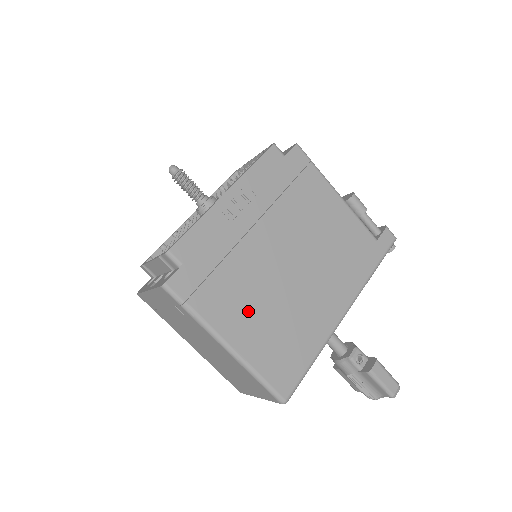
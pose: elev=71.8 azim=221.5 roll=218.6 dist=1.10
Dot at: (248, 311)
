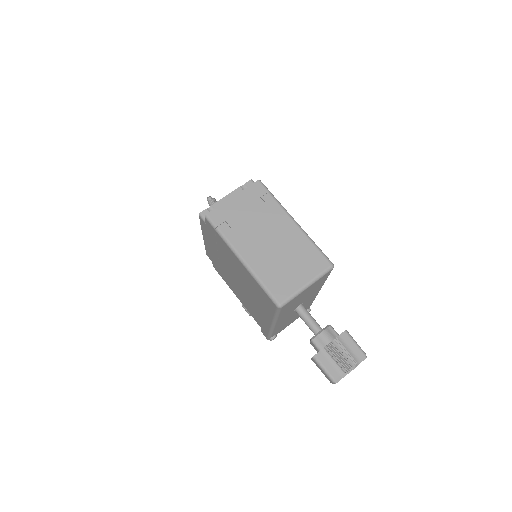
Dot at: occluded
